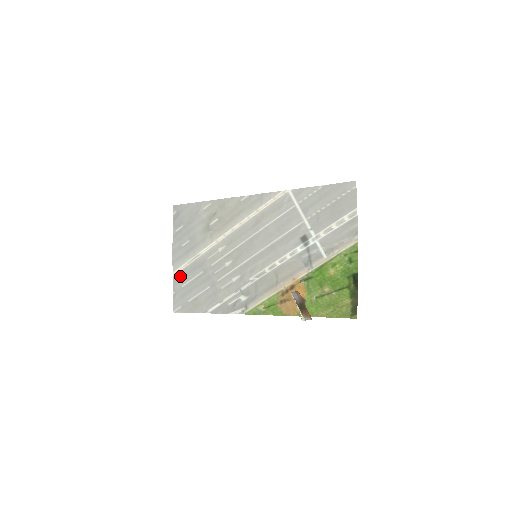
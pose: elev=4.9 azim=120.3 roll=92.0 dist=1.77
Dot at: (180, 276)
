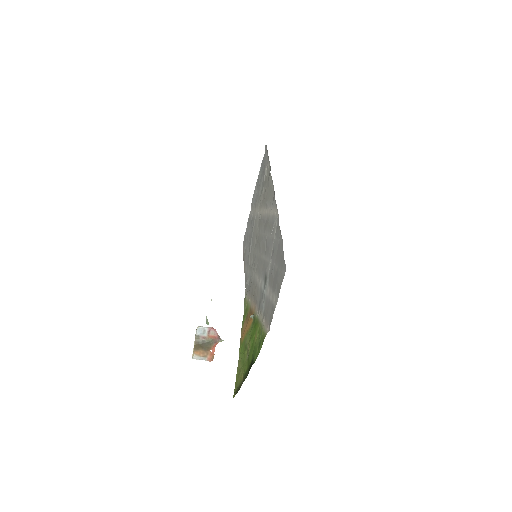
Dot at: (249, 218)
